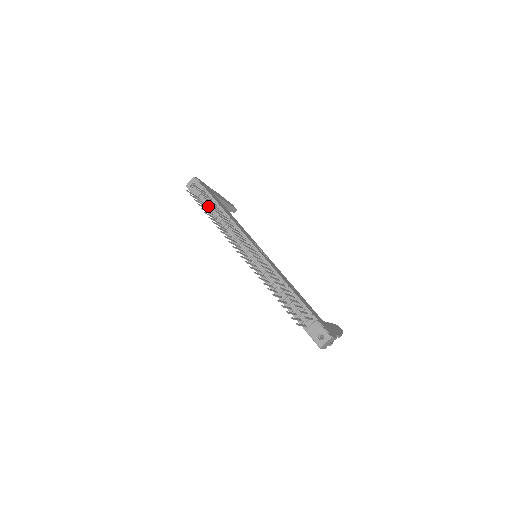
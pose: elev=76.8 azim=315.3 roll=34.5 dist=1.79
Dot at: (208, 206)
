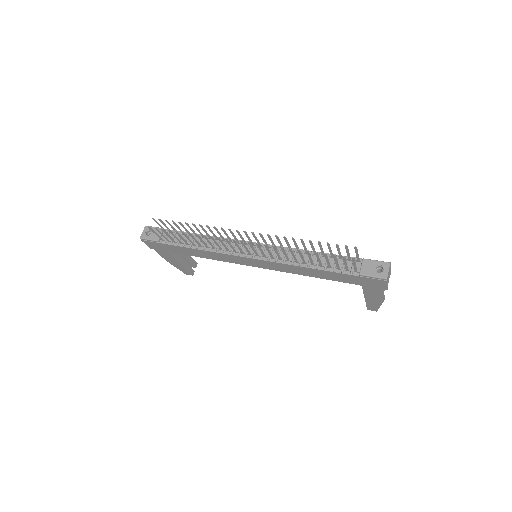
Dot at: (176, 241)
